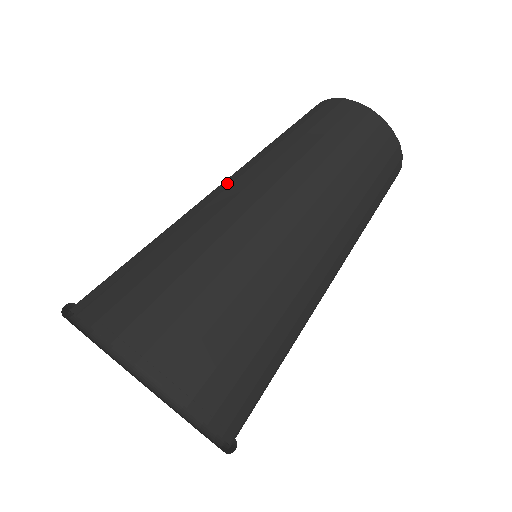
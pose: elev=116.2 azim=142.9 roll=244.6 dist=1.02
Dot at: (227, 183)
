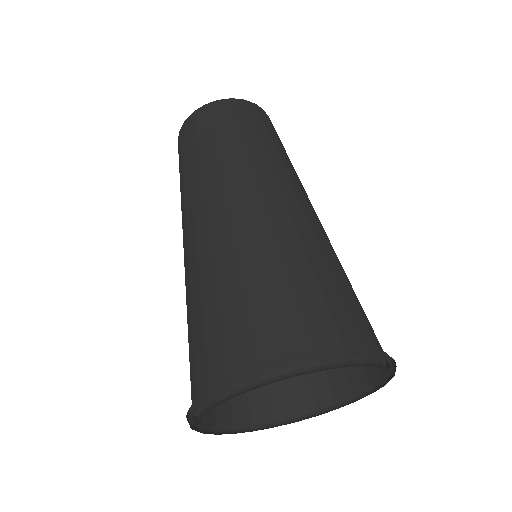
Dot at: occluded
